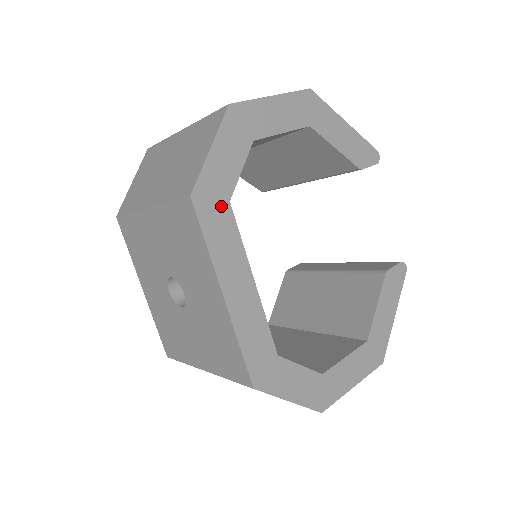
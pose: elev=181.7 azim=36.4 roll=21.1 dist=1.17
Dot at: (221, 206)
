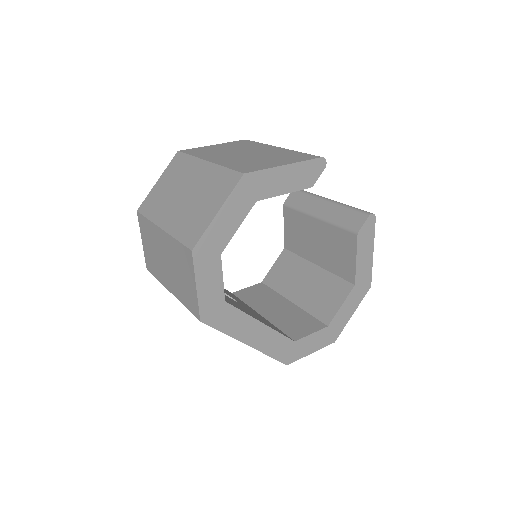
Dot at: (221, 308)
